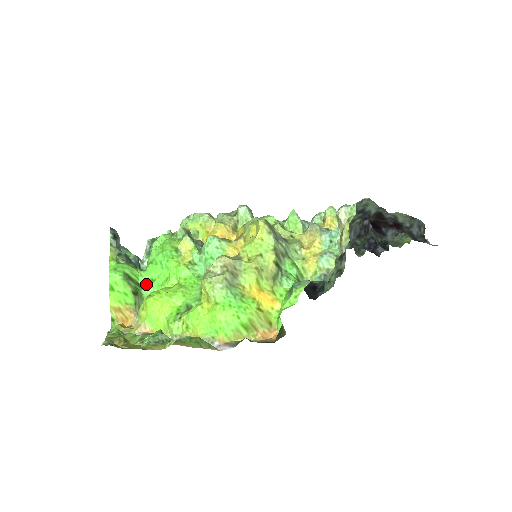
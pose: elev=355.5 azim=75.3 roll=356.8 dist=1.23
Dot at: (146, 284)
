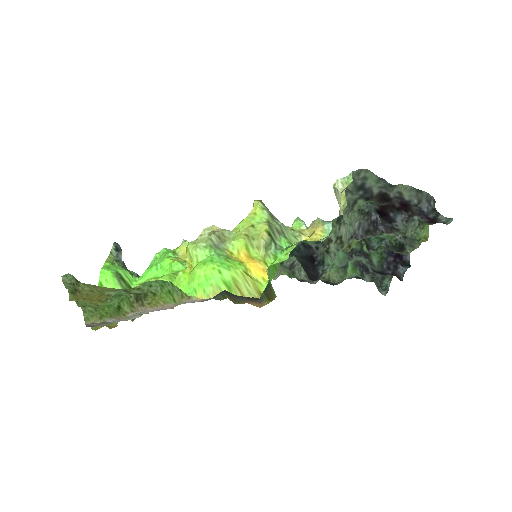
Dot at: occluded
